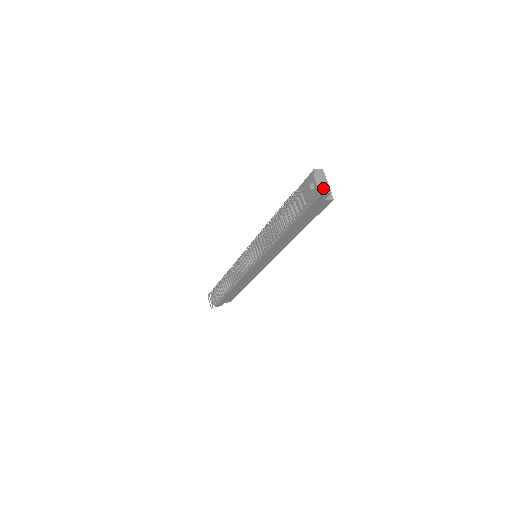
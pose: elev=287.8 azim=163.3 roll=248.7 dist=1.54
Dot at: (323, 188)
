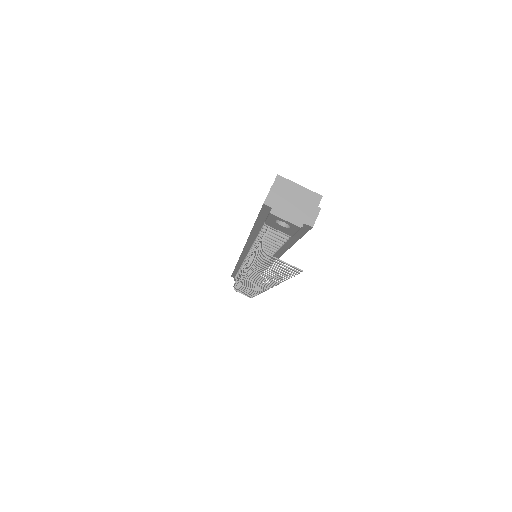
Dot at: (305, 218)
